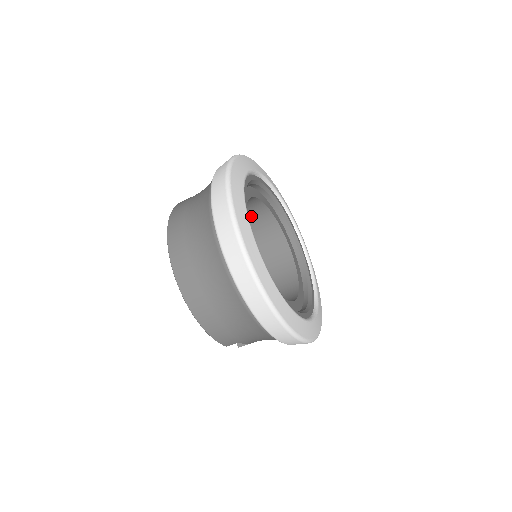
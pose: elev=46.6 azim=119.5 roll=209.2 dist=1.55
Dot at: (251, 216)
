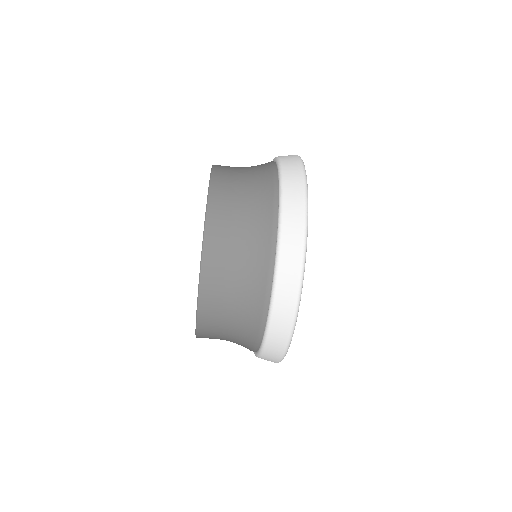
Dot at: occluded
